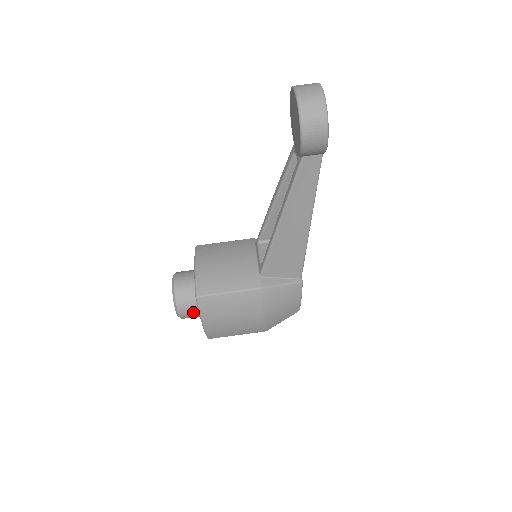
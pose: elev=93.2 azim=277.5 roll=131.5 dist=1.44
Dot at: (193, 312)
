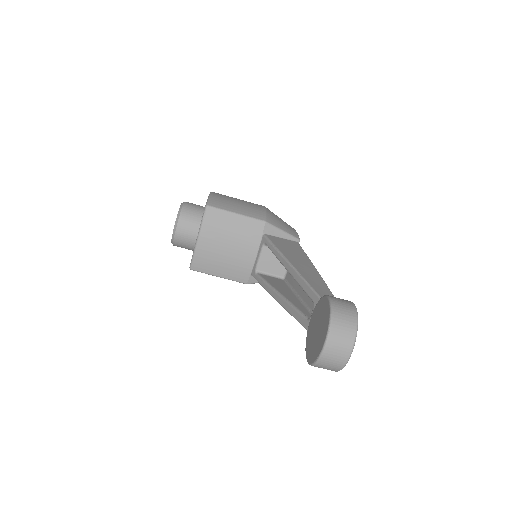
Dot at: occluded
